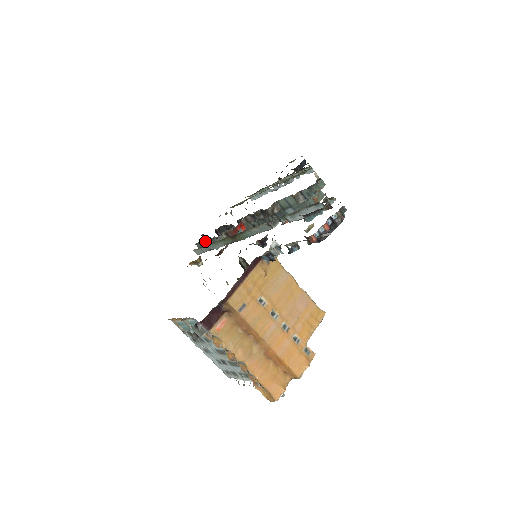
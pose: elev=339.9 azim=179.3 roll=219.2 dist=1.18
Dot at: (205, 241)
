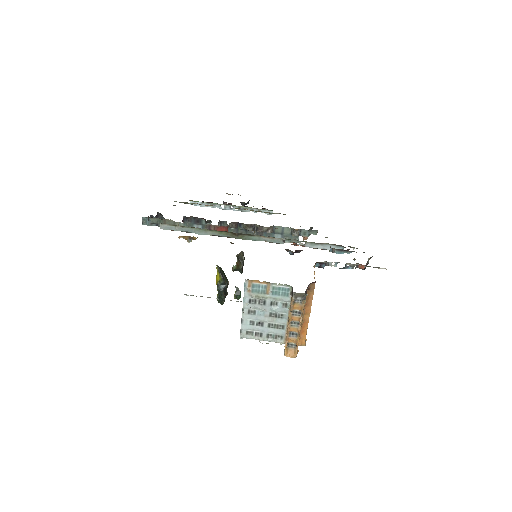
Dot at: (171, 221)
